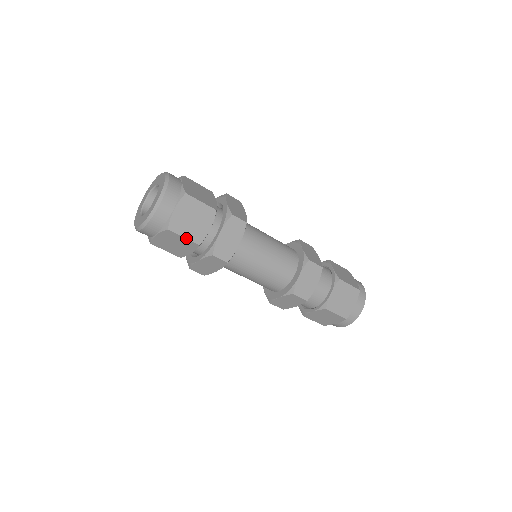
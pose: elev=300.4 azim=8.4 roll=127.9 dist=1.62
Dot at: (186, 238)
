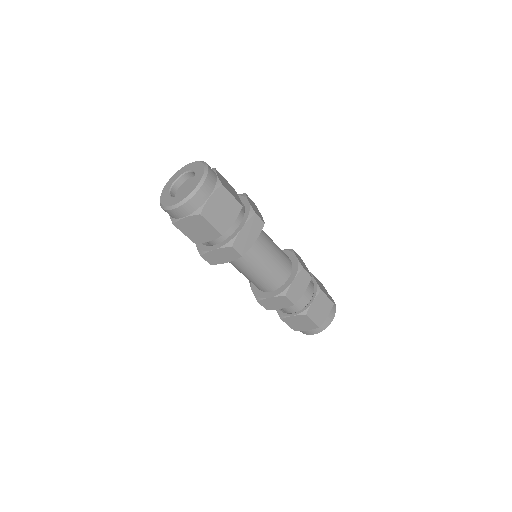
Dot at: (234, 197)
